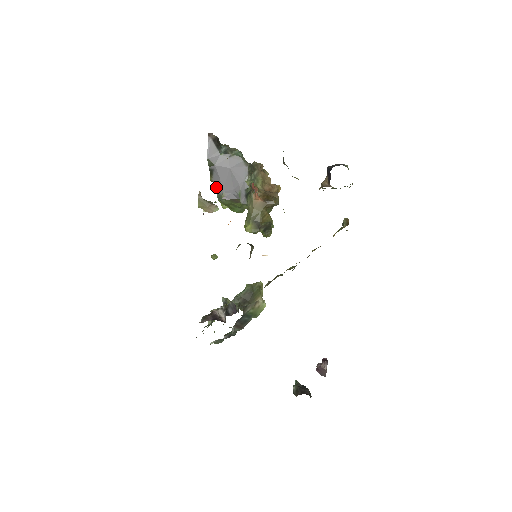
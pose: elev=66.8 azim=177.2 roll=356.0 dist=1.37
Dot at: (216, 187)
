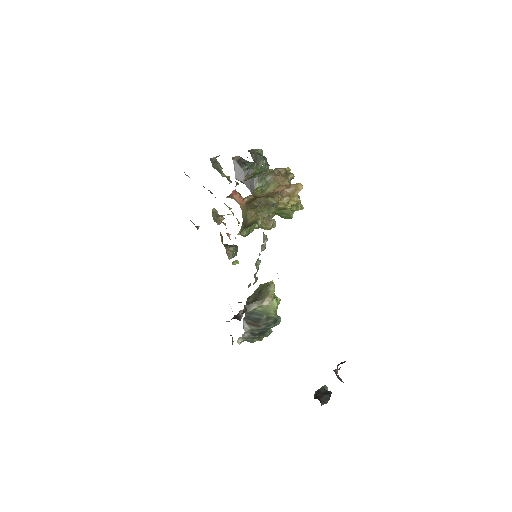
Dot at: occluded
